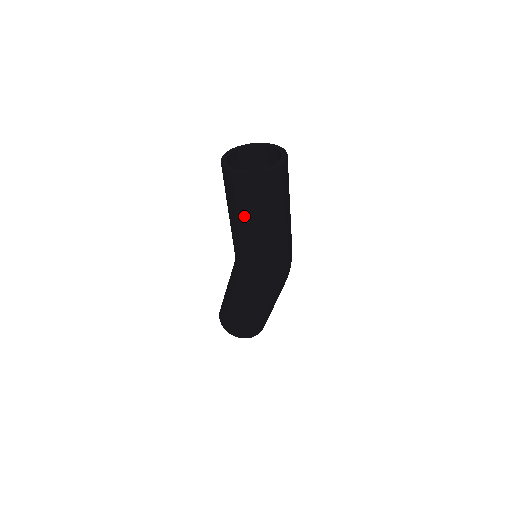
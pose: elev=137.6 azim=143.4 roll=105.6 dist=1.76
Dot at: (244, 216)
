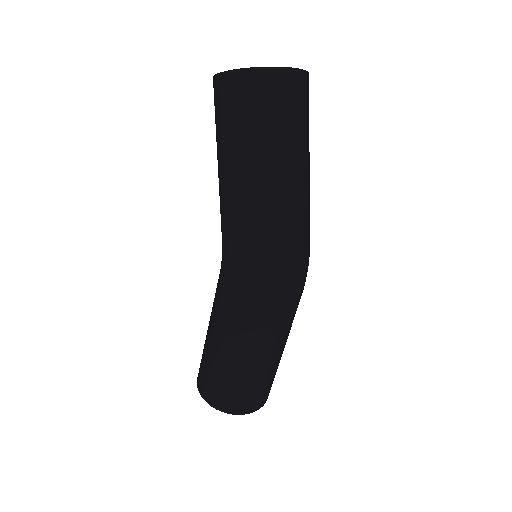
Dot at: (234, 148)
